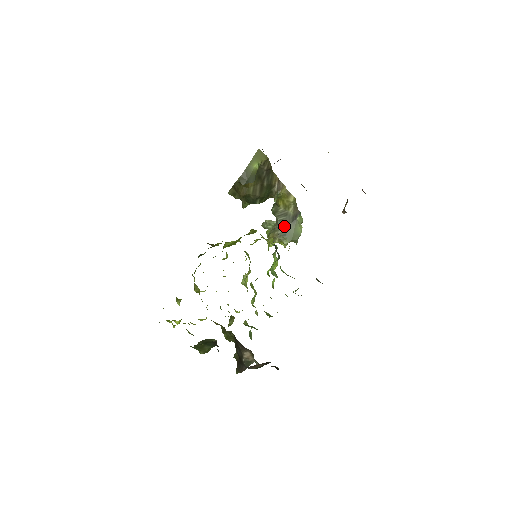
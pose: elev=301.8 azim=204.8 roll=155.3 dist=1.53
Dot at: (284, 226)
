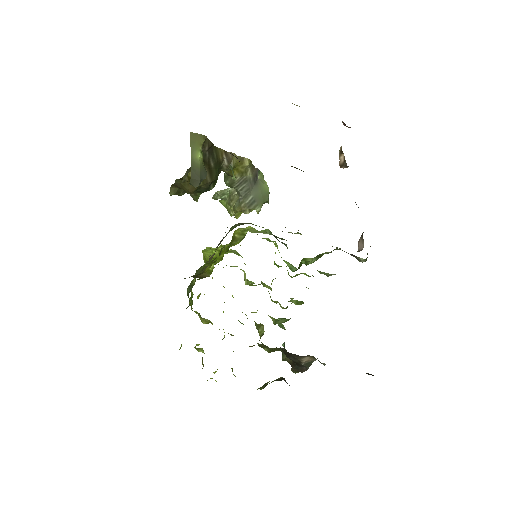
Dot at: (248, 193)
